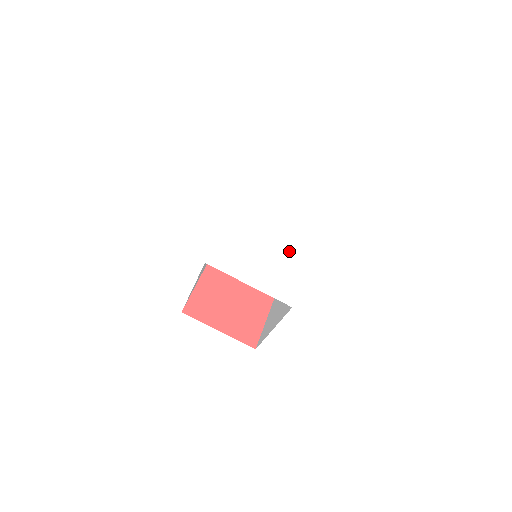
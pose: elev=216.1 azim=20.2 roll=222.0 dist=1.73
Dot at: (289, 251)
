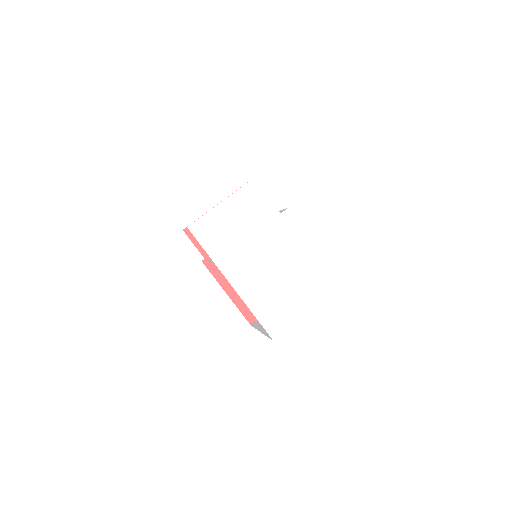
Dot at: (291, 248)
